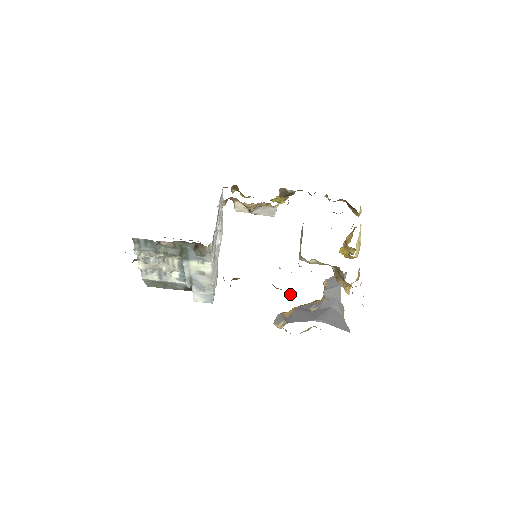
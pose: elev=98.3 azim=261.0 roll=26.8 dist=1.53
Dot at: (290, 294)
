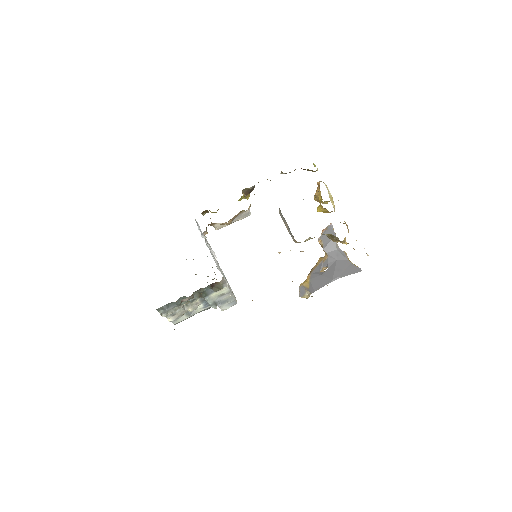
Dot at: occluded
